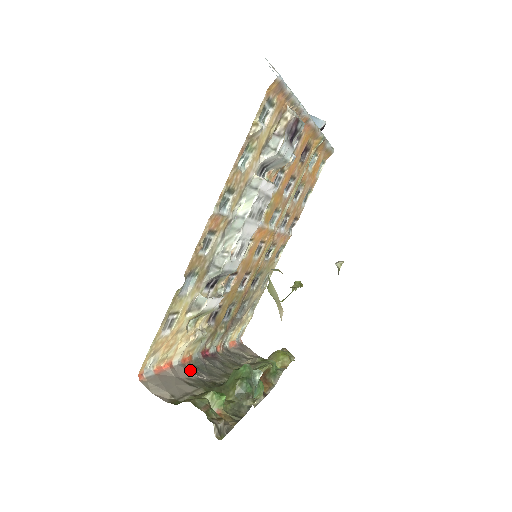
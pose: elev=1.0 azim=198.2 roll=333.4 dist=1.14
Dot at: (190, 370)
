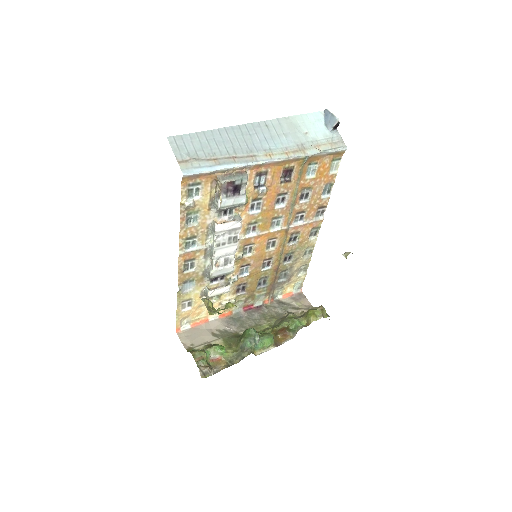
Dot at: (225, 323)
